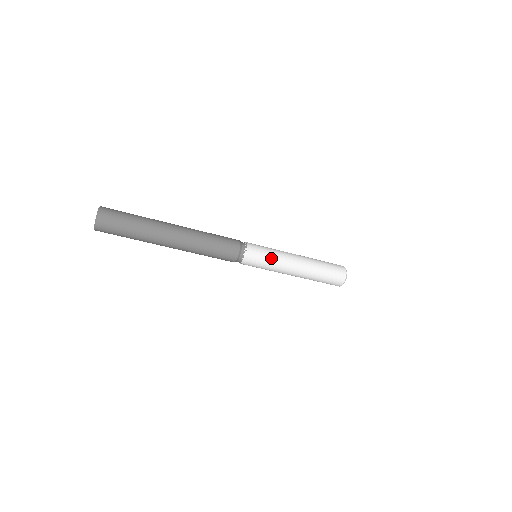
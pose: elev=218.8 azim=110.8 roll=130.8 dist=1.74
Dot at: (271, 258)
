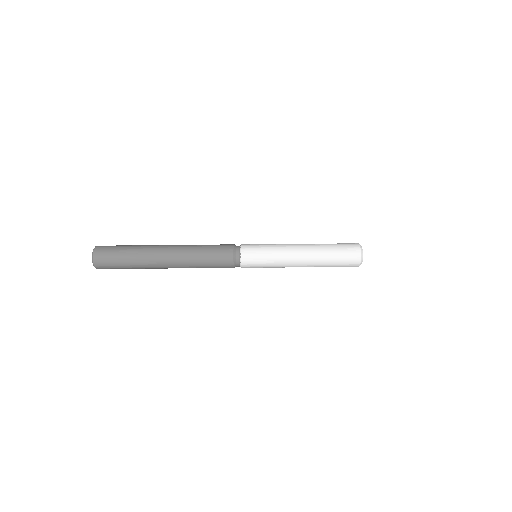
Dot at: (269, 265)
